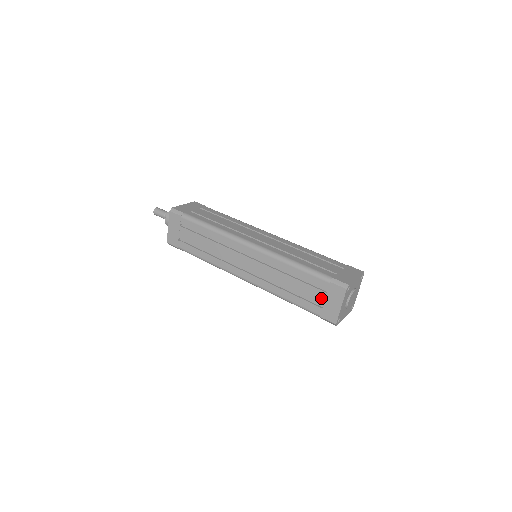
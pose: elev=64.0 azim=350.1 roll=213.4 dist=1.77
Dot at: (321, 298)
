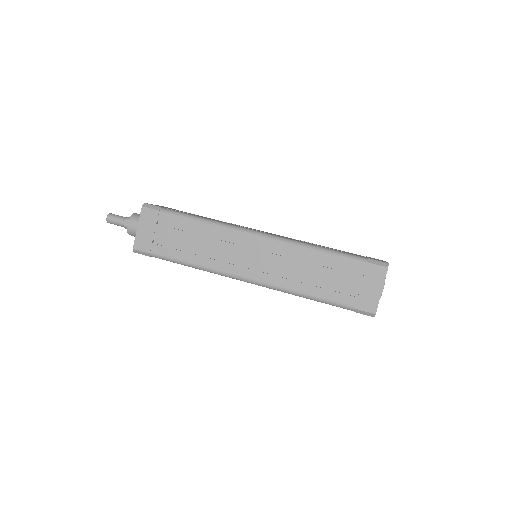
Dot at: (356, 284)
